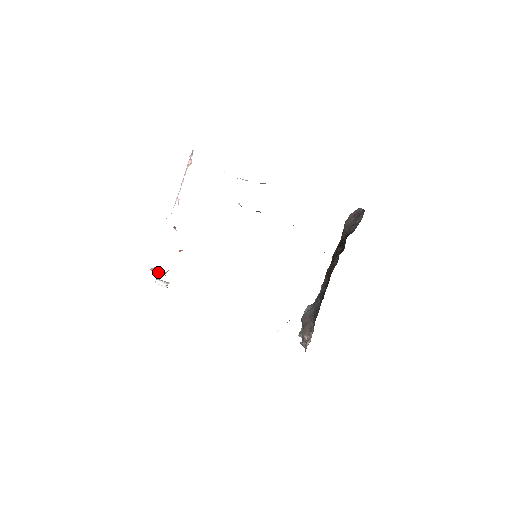
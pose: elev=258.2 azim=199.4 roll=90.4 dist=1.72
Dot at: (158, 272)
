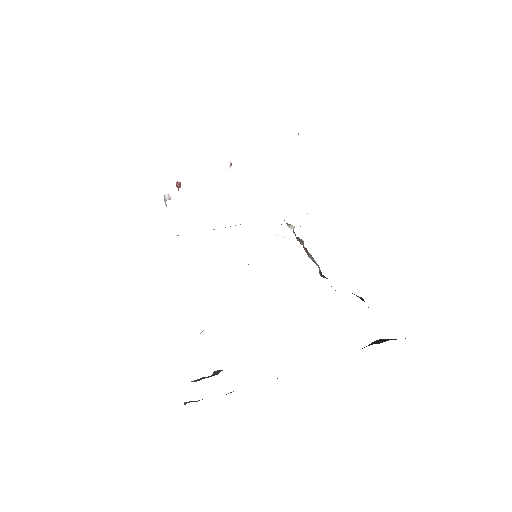
Dot at: (178, 184)
